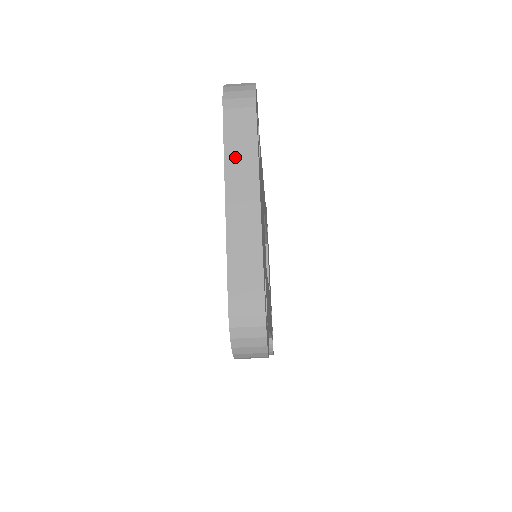
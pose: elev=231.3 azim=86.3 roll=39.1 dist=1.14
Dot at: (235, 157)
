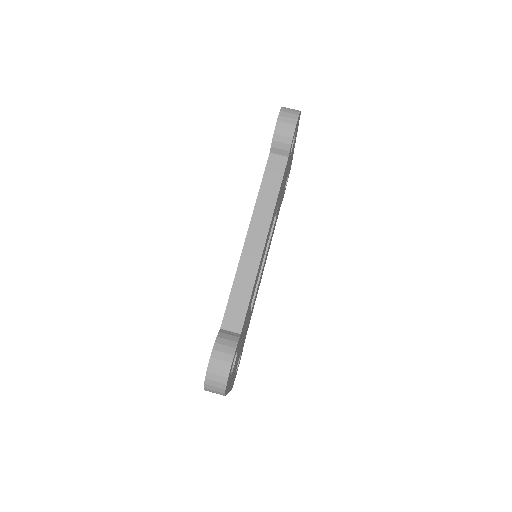
Dot at: occluded
